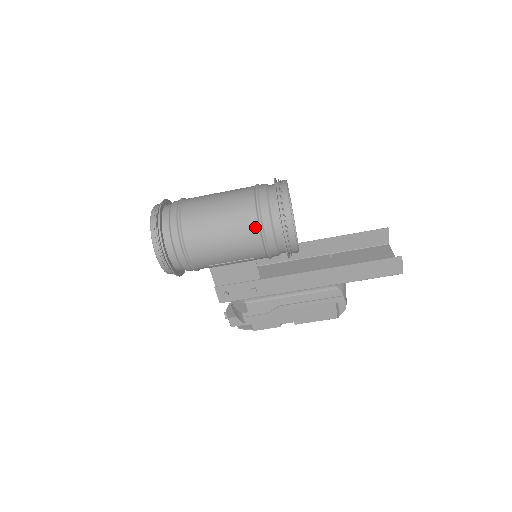
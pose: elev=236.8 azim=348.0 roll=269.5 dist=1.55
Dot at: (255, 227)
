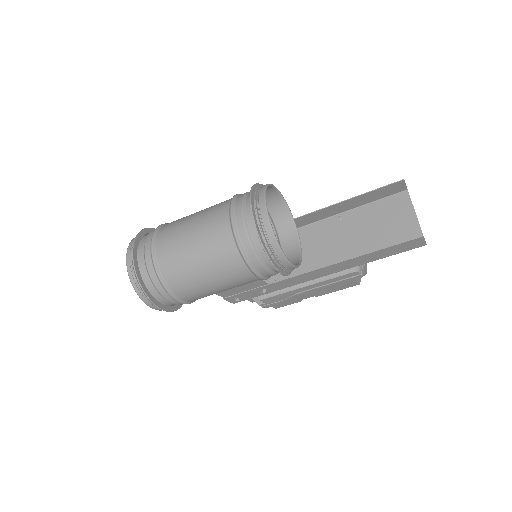
Dot at: (245, 270)
